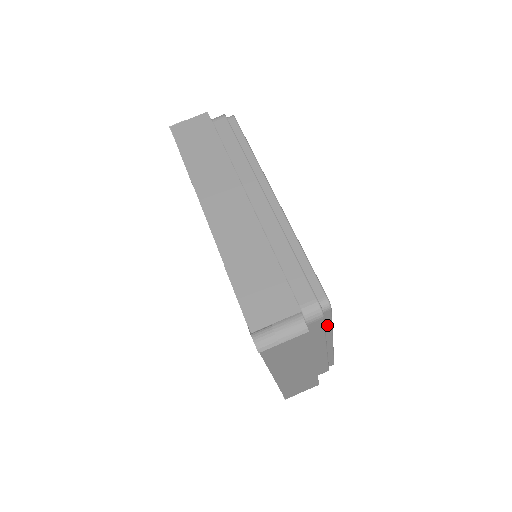
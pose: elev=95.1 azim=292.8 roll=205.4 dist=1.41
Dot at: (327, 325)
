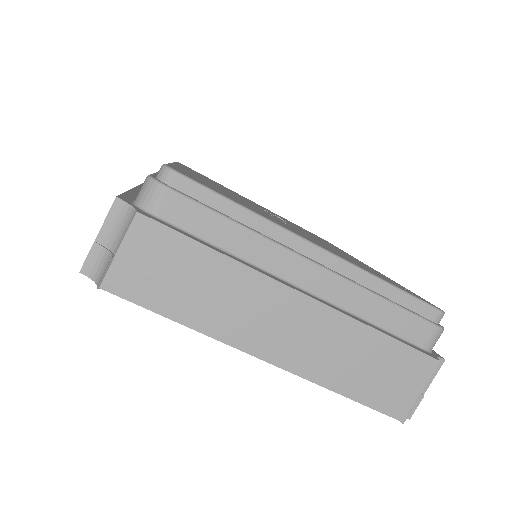
Dot at: (231, 211)
